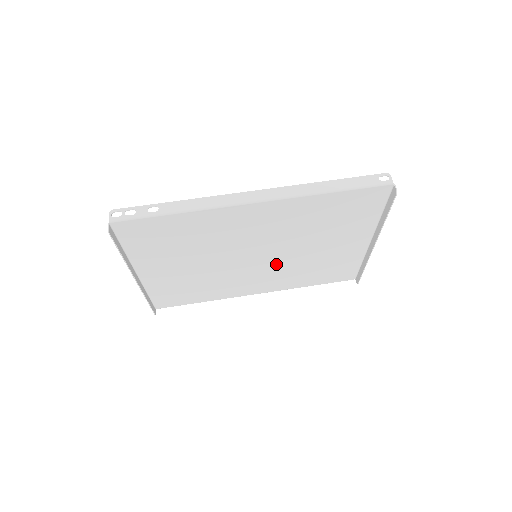
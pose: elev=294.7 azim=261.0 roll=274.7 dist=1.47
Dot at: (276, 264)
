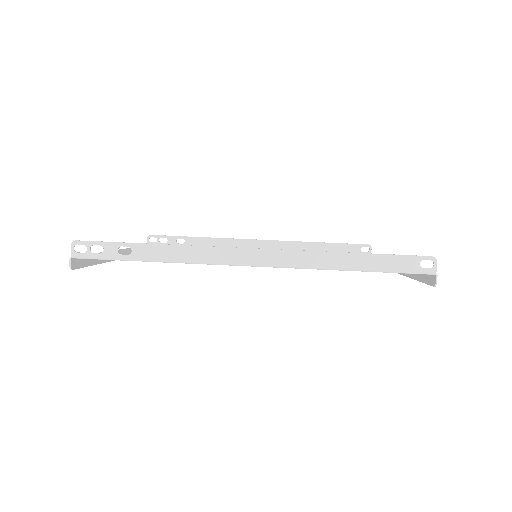
Dot at: occluded
